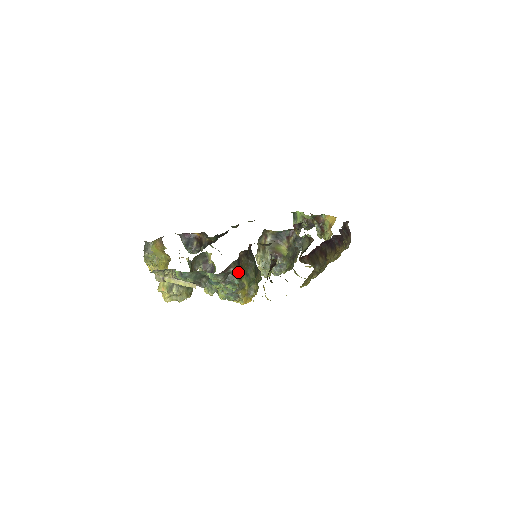
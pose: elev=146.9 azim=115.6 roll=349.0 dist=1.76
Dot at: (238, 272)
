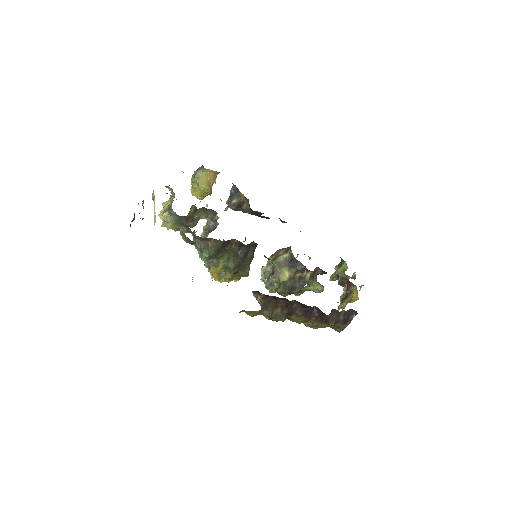
Dot at: (214, 250)
